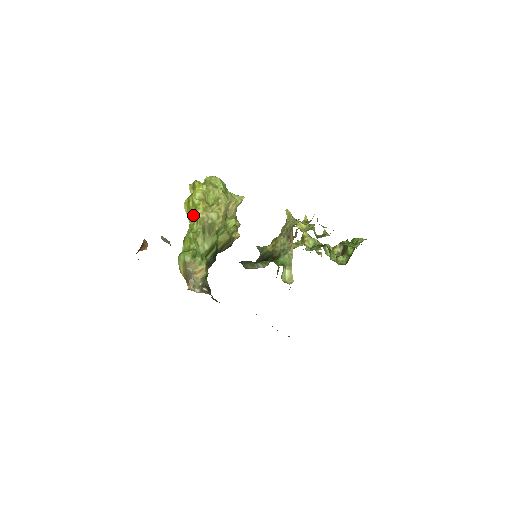
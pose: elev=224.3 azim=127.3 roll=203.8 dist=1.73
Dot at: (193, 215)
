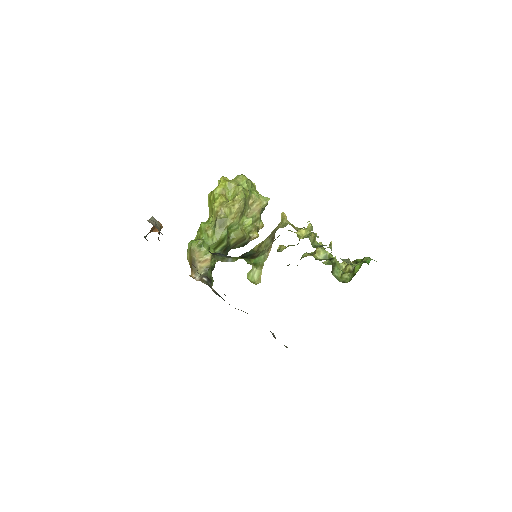
Dot at: (212, 208)
